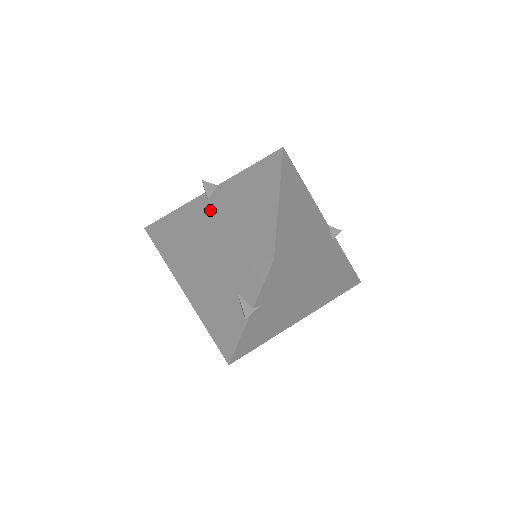
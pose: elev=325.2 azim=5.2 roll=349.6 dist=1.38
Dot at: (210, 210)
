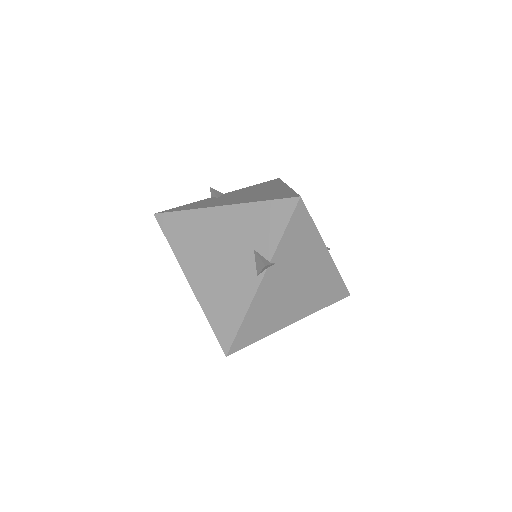
Dot at: (222, 199)
